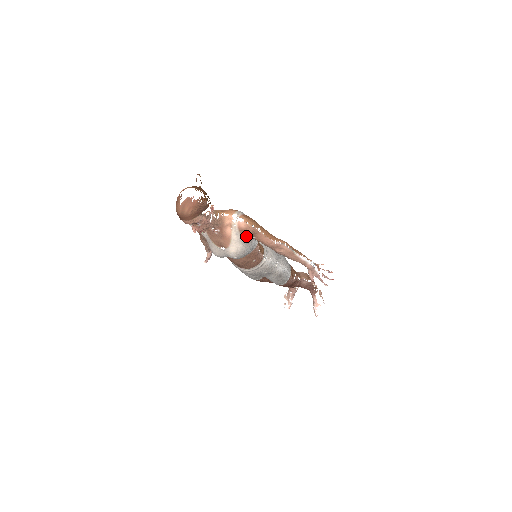
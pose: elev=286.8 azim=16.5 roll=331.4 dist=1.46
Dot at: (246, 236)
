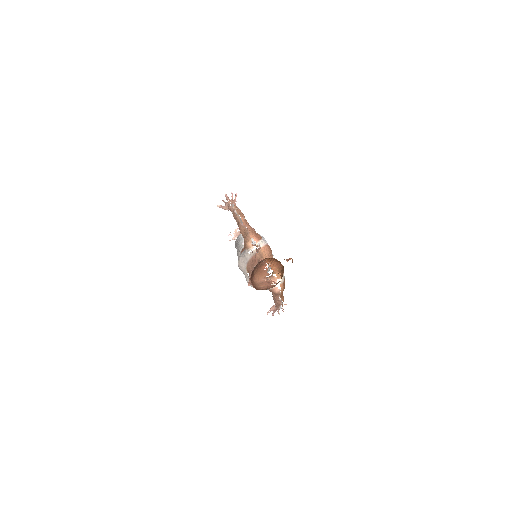
Dot at: (270, 291)
